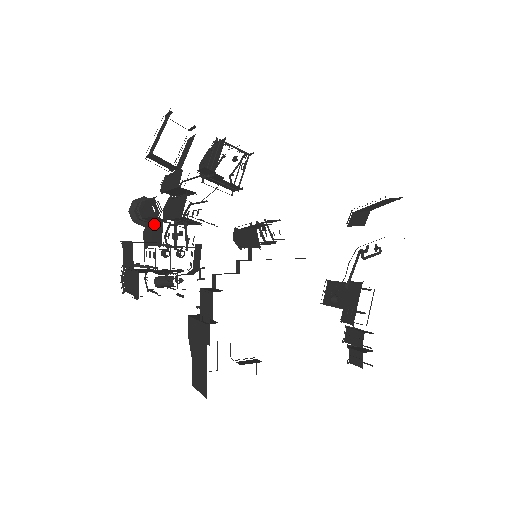
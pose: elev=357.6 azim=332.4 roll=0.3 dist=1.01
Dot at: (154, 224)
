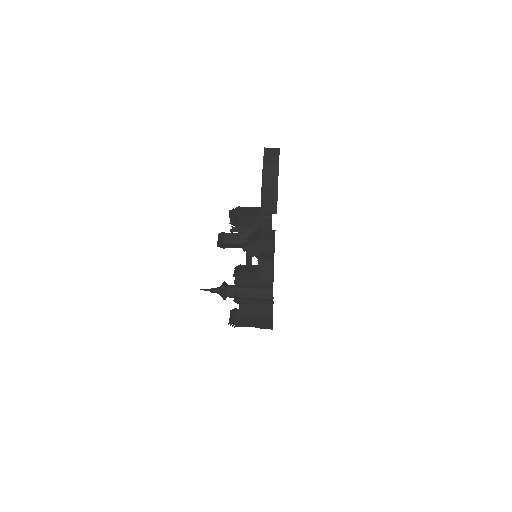
Dot at: occluded
